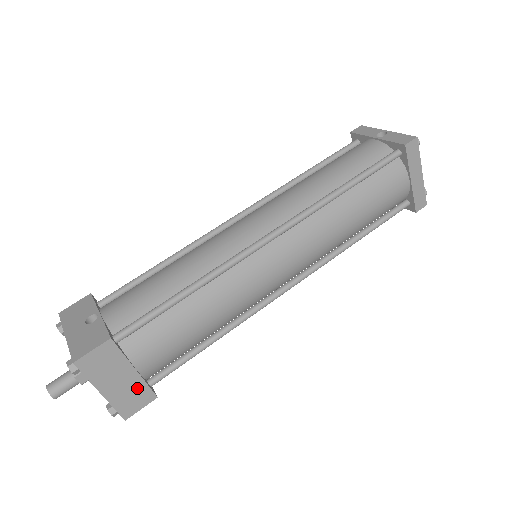
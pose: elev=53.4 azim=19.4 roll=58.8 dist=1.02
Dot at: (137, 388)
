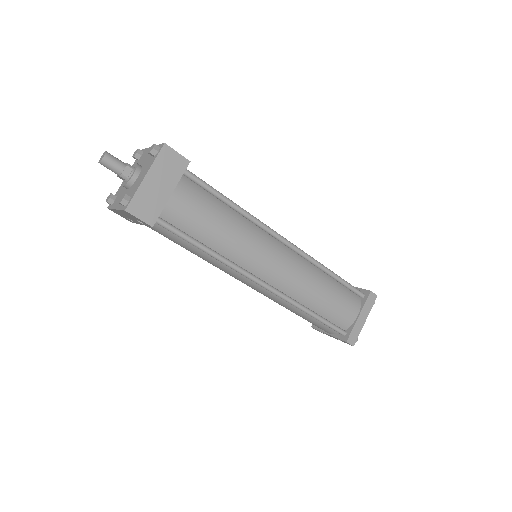
Dot at: (157, 204)
